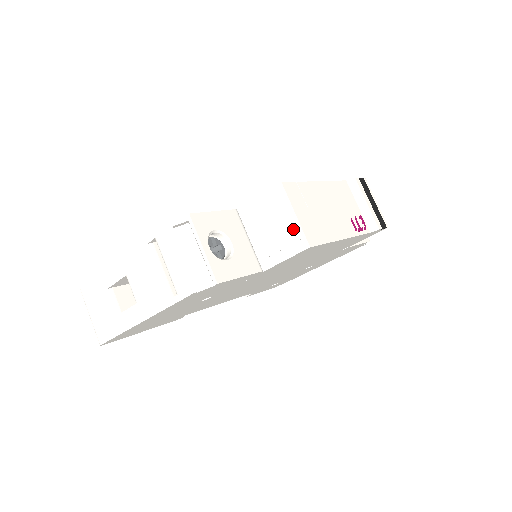
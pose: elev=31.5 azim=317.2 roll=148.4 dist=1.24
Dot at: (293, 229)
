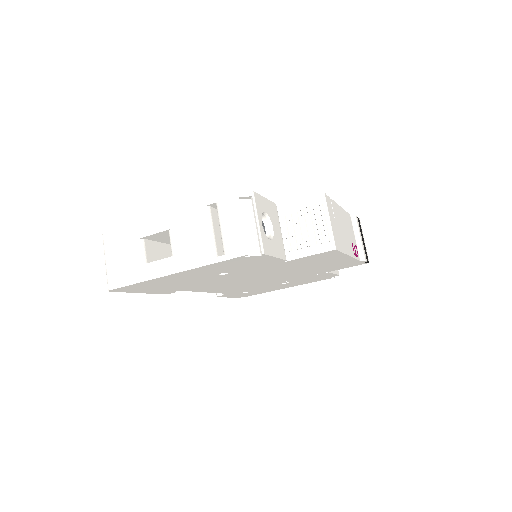
Dot at: (325, 232)
